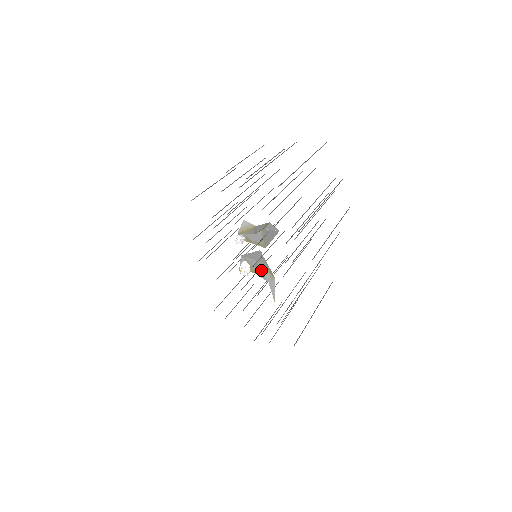
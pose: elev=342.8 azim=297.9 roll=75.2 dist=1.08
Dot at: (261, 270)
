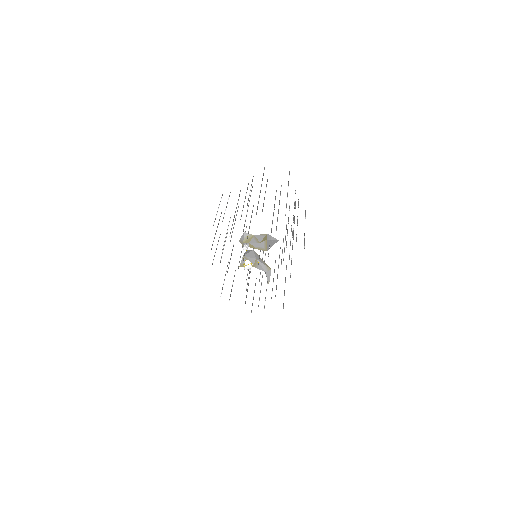
Dot at: (260, 265)
